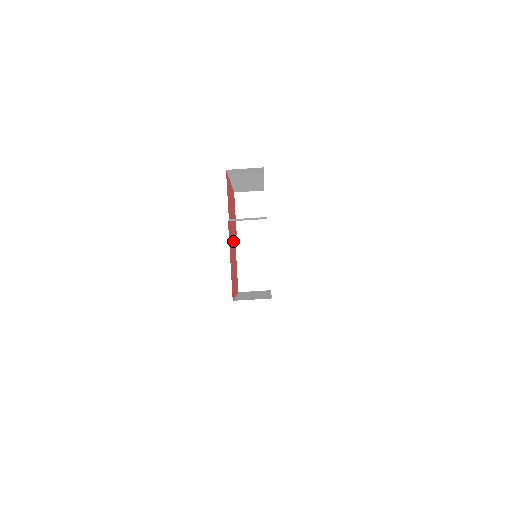
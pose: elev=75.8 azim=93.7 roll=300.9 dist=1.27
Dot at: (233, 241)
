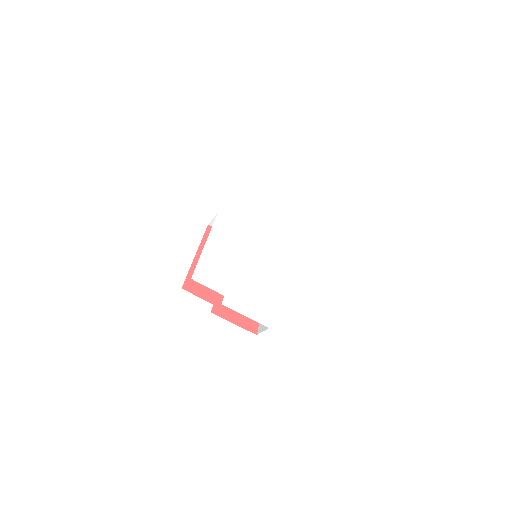
Dot at: occluded
